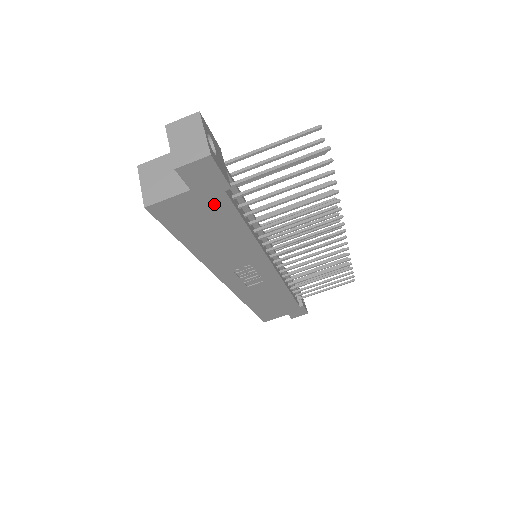
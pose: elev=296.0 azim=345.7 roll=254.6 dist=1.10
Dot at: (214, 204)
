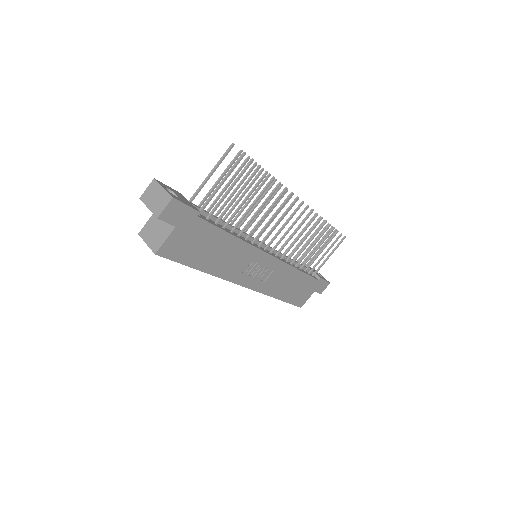
Dot at: (197, 229)
